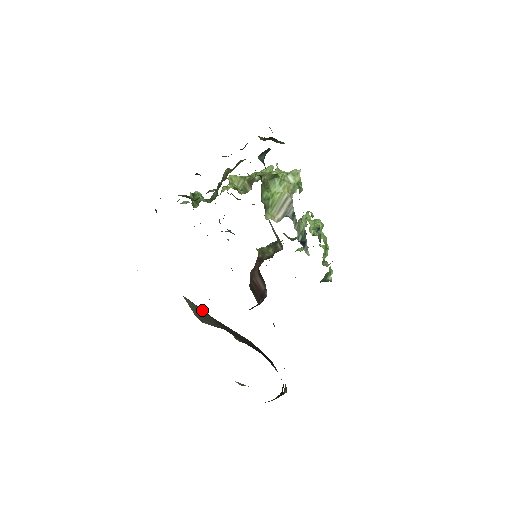
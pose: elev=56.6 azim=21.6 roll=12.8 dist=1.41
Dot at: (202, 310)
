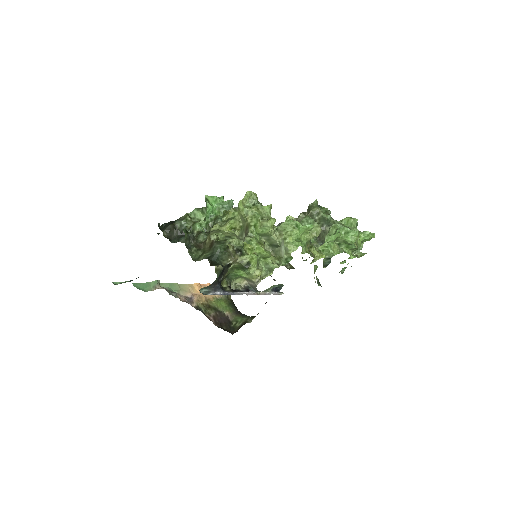
Dot at: occluded
